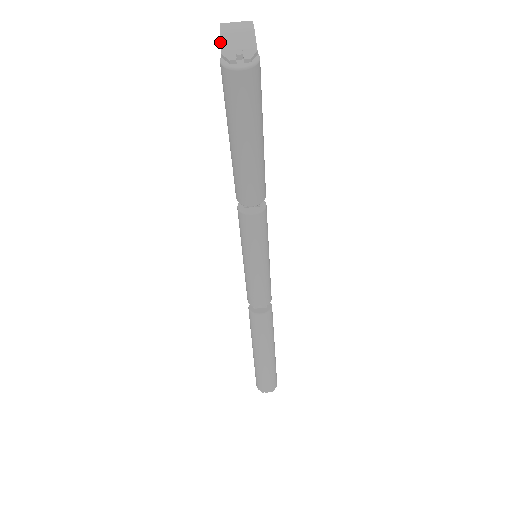
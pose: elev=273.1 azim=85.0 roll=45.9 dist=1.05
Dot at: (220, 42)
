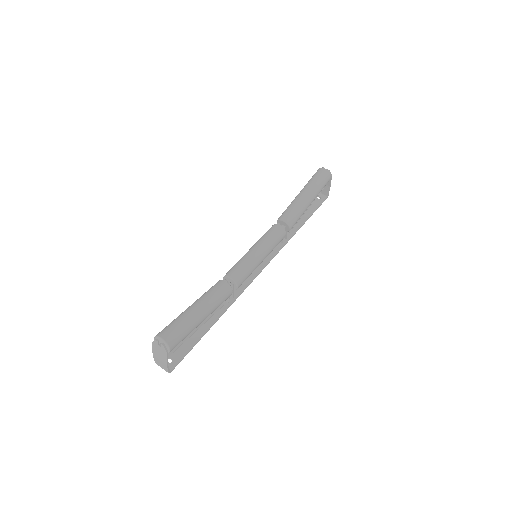
Dot at: occluded
